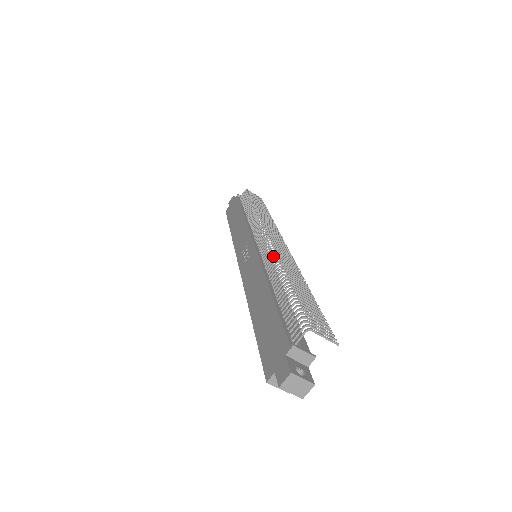
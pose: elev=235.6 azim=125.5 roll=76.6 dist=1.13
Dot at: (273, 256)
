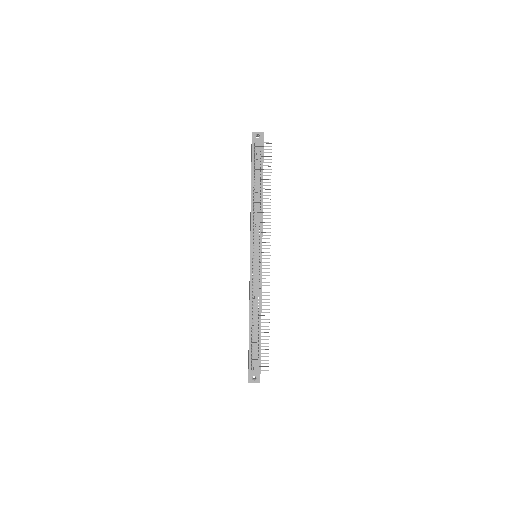
Dot at: occluded
